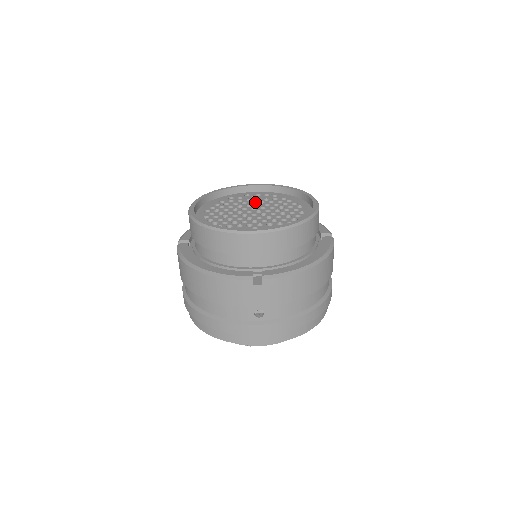
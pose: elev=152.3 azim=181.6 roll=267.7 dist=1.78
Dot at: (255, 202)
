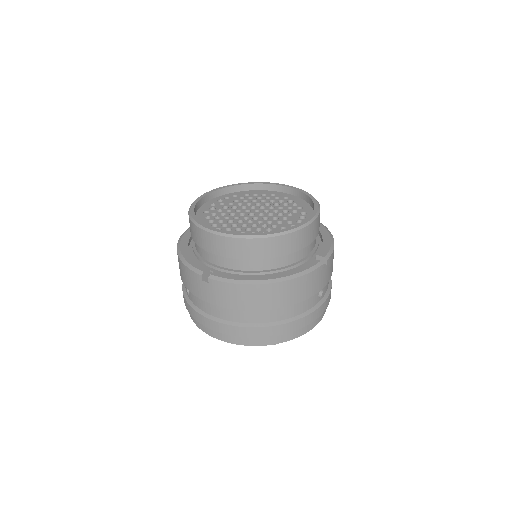
Dot at: (234, 206)
